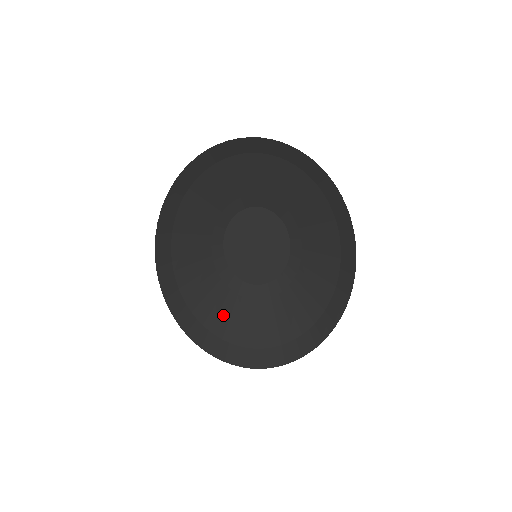
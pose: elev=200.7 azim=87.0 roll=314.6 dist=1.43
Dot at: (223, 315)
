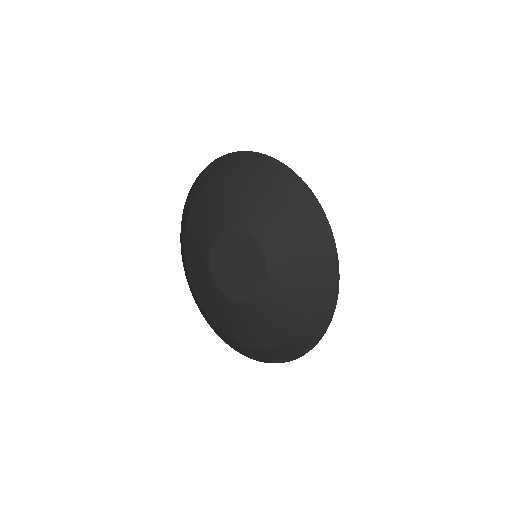
Dot at: (194, 260)
